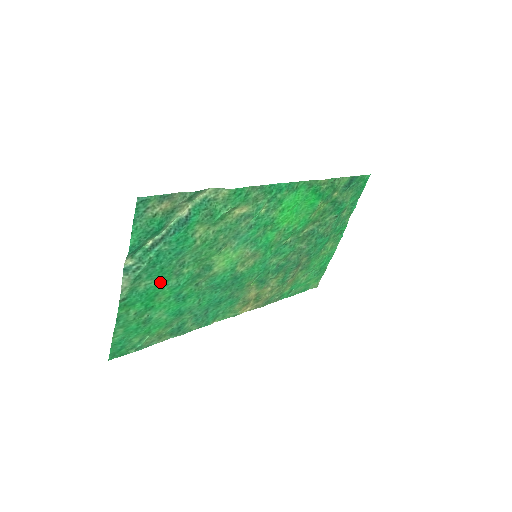
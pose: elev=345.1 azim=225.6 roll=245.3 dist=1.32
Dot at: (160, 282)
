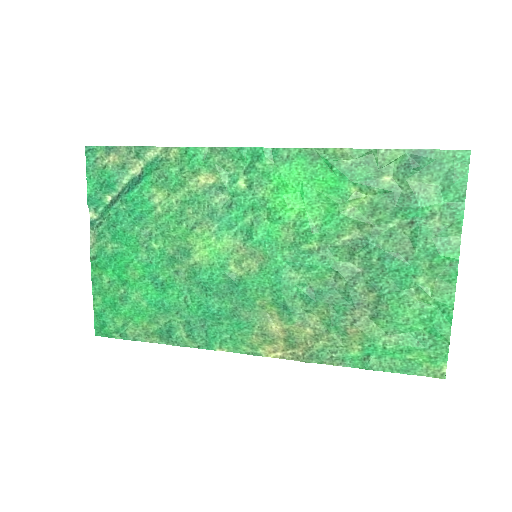
Dot at: (128, 250)
